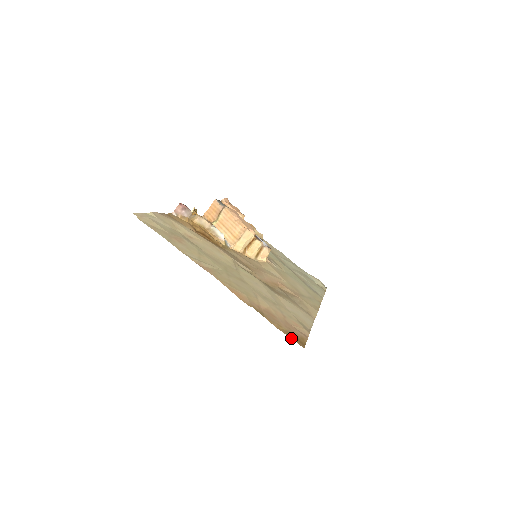
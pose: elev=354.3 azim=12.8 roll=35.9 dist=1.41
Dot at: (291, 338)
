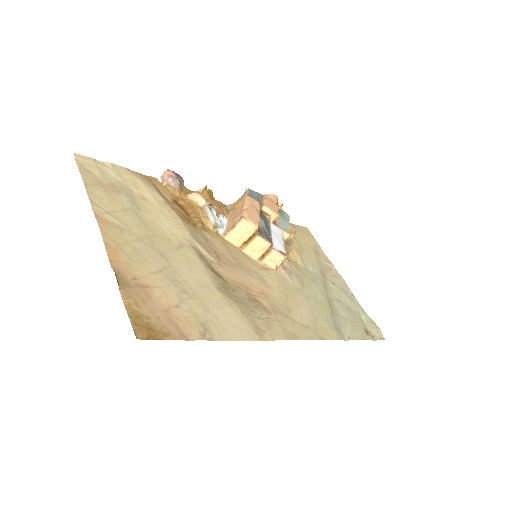
Dot at: (130, 320)
